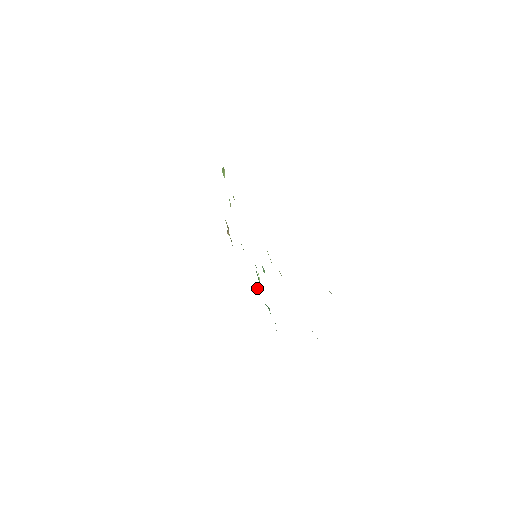
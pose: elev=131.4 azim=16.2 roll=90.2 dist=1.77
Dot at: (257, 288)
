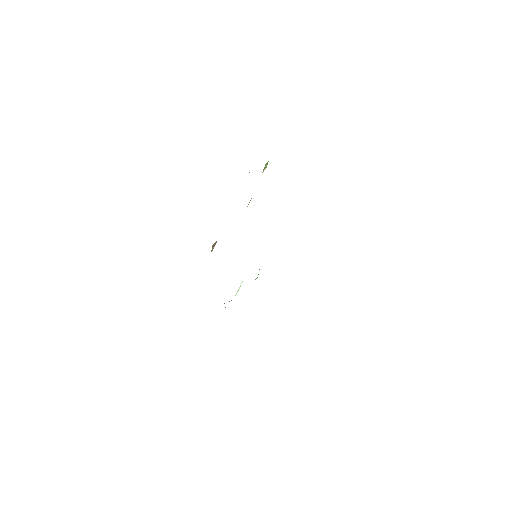
Dot at: occluded
